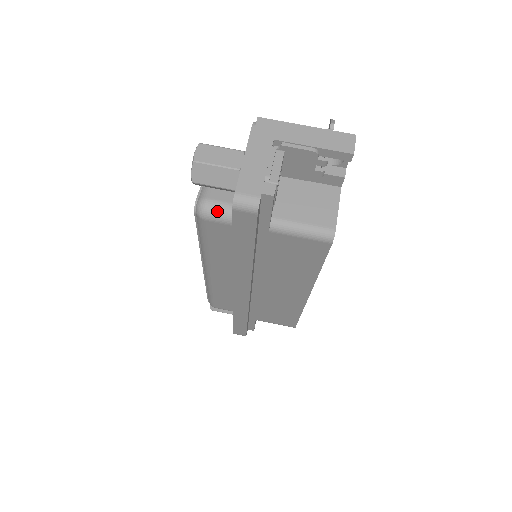
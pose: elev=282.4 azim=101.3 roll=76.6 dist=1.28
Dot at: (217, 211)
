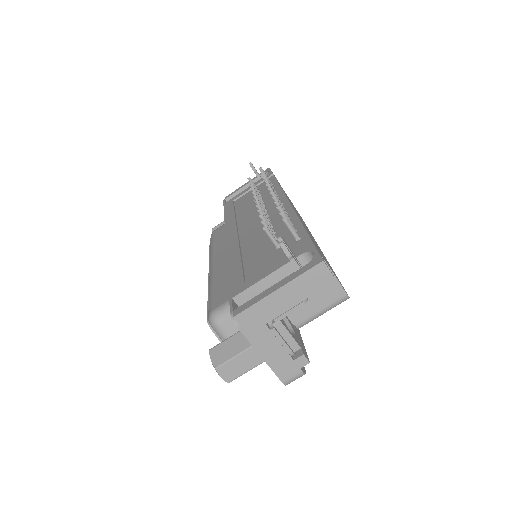
Dot at: occluded
